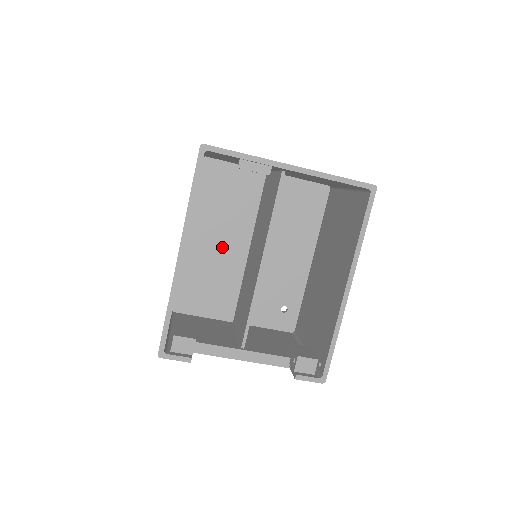
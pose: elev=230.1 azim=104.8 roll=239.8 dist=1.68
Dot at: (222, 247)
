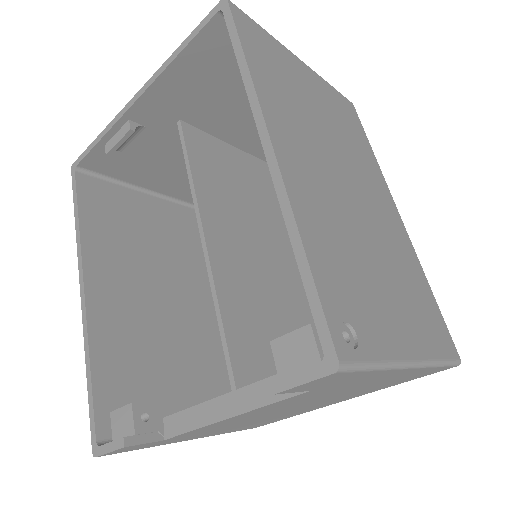
Dot at: occluded
